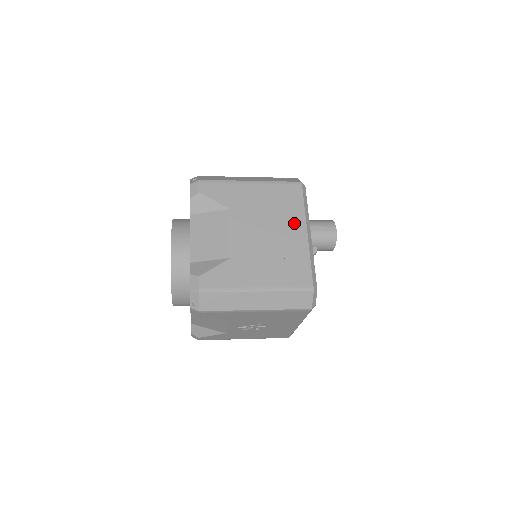
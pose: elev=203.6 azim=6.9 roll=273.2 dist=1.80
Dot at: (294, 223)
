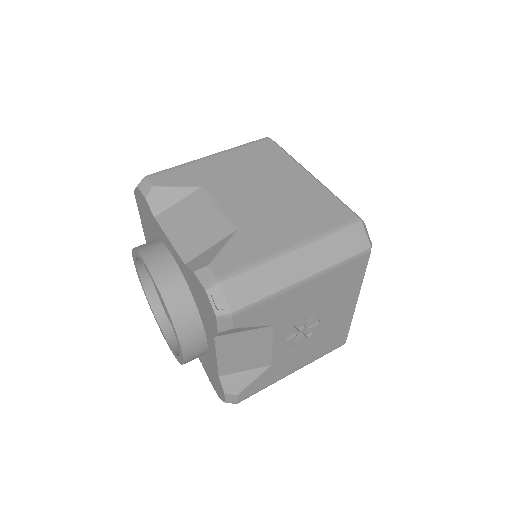
Dot at: (288, 171)
